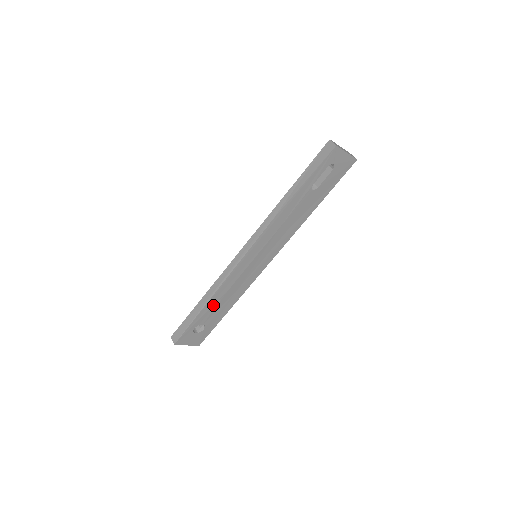
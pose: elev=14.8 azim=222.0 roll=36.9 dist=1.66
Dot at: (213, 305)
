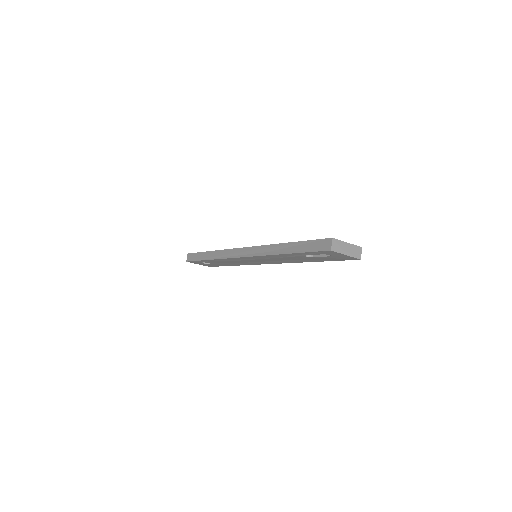
Dot at: (216, 261)
